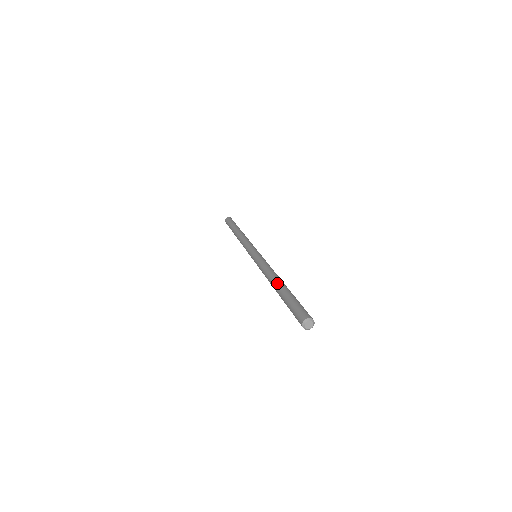
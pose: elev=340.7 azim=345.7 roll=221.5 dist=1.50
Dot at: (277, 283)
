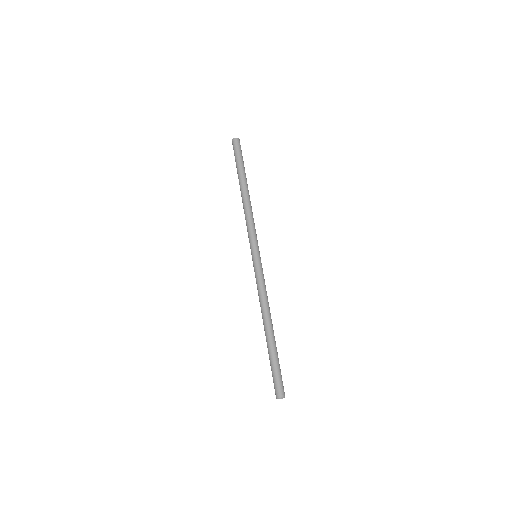
Dot at: (271, 330)
